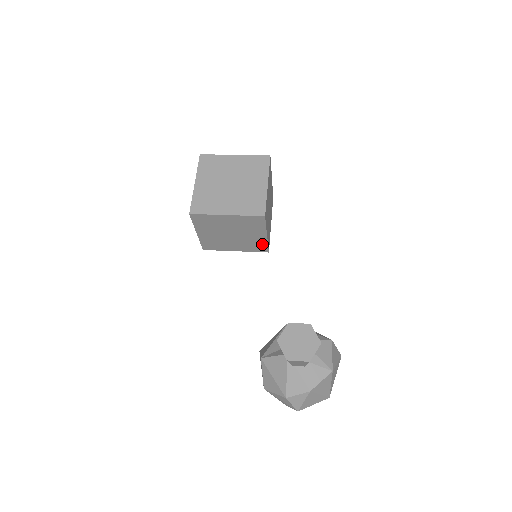
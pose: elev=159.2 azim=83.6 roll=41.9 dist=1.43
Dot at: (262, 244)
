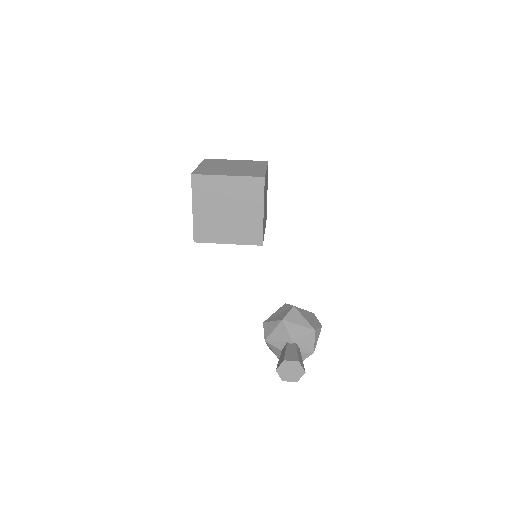
Dot at: occluded
